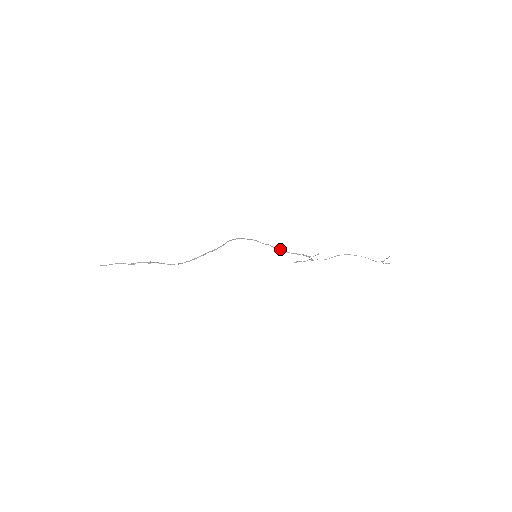
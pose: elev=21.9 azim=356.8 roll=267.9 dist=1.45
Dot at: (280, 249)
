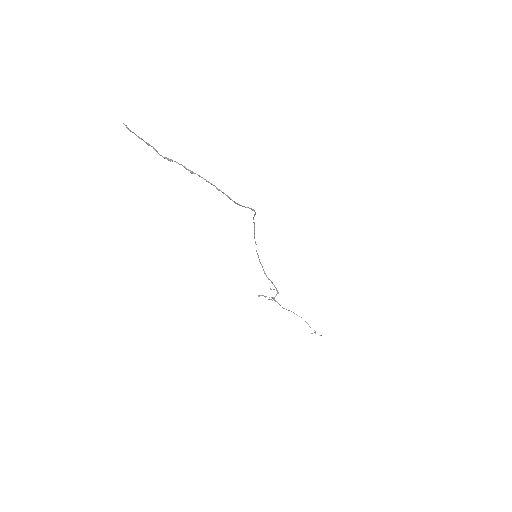
Dot at: occluded
